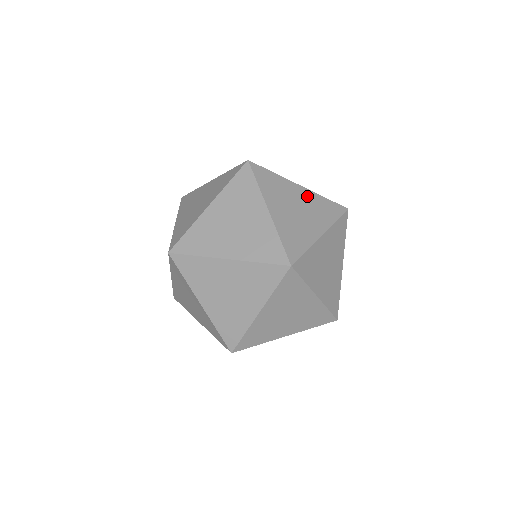
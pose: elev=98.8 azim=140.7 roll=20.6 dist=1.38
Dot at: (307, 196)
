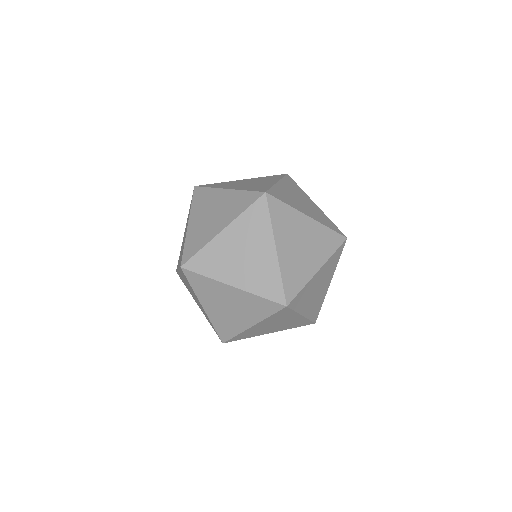
Dot at: (251, 180)
